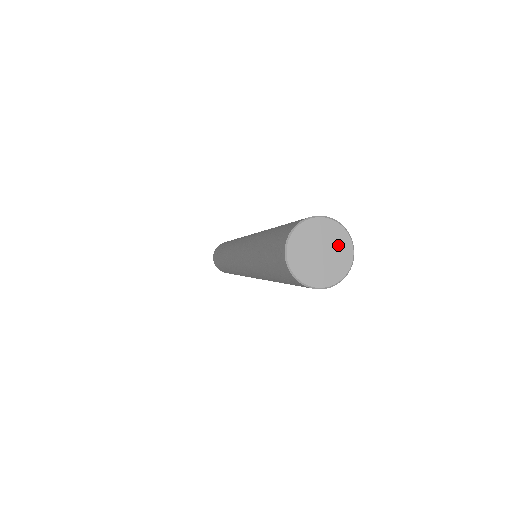
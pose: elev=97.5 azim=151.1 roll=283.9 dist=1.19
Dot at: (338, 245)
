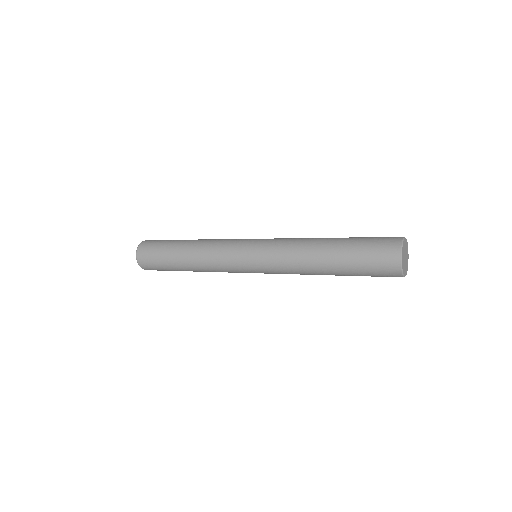
Dot at: (406, 246)
